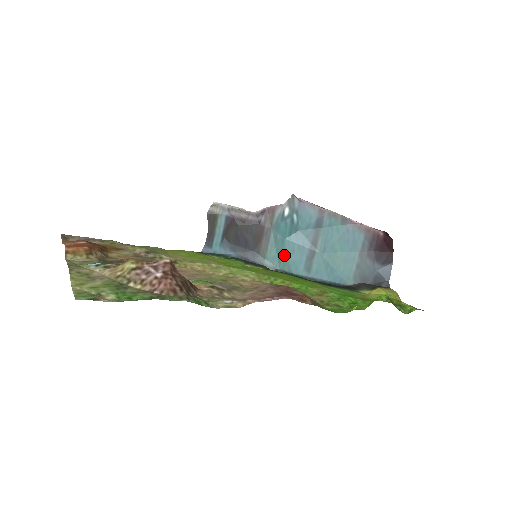
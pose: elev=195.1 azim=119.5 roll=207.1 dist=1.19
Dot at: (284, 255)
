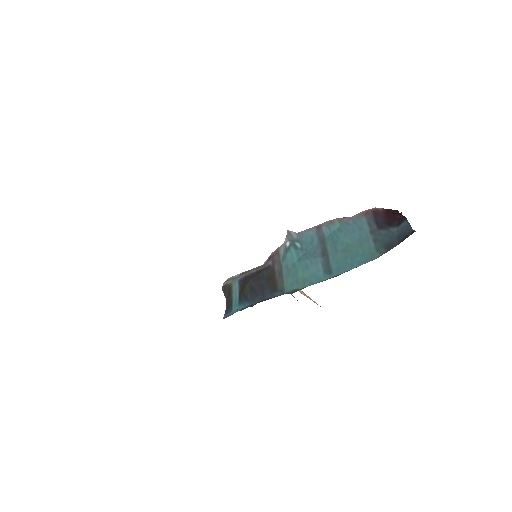
Dot at: (300, 275)
